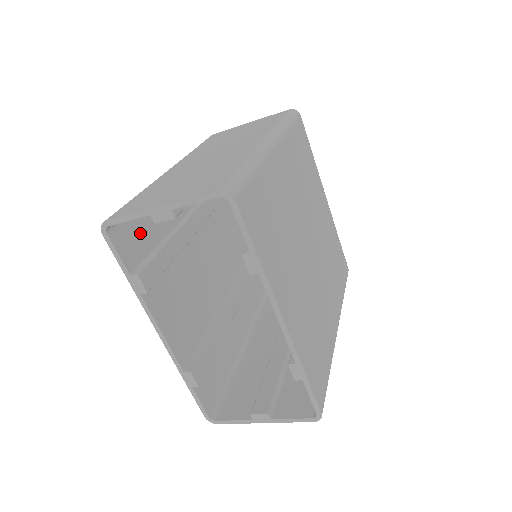
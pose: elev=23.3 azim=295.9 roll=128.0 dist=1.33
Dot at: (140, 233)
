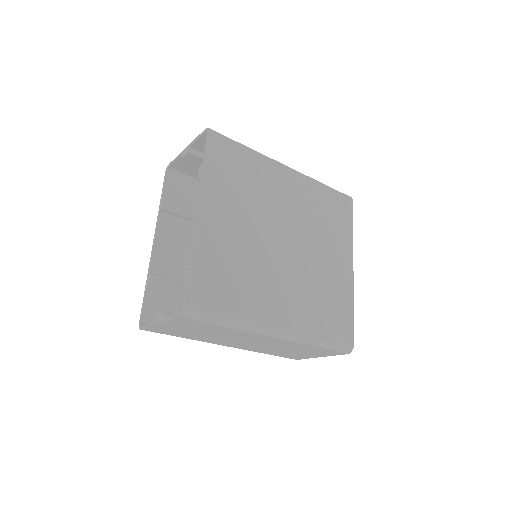
Dot at: (189, 193)
